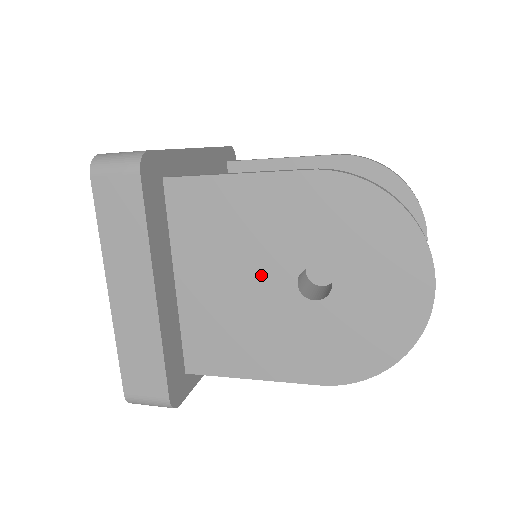
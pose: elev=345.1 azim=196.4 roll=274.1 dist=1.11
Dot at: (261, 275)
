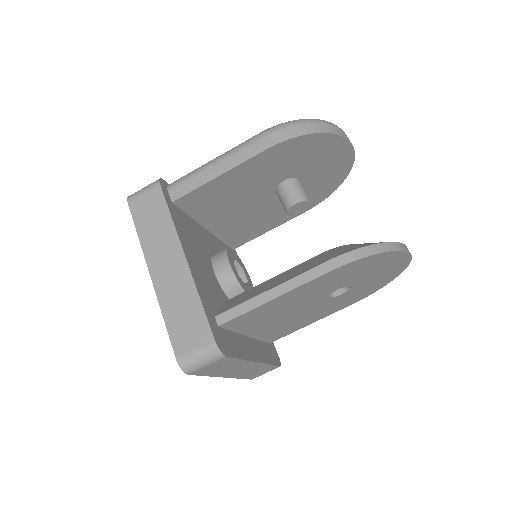
Dot at: (305, 307)
